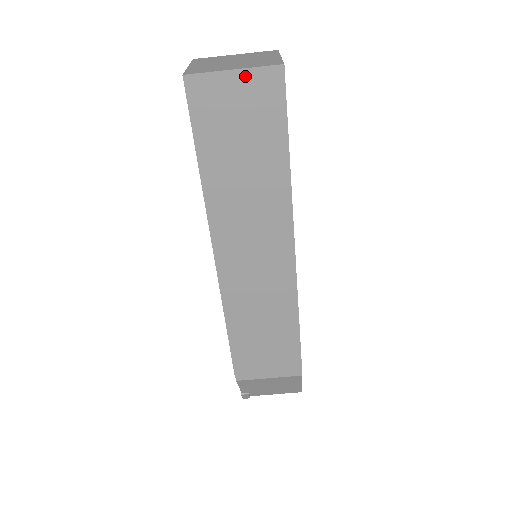
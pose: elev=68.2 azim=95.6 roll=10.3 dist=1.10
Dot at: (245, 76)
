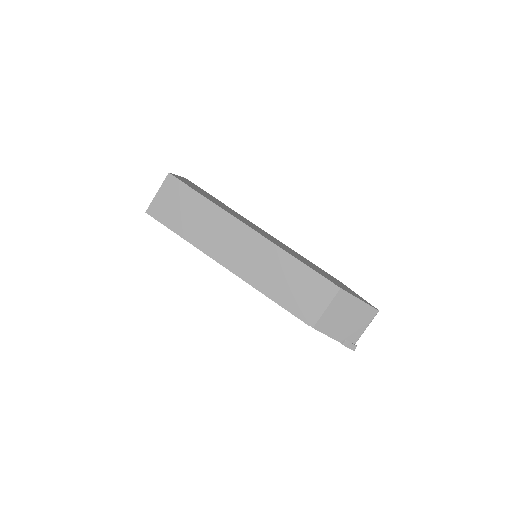
Dot at: (162, 190)
